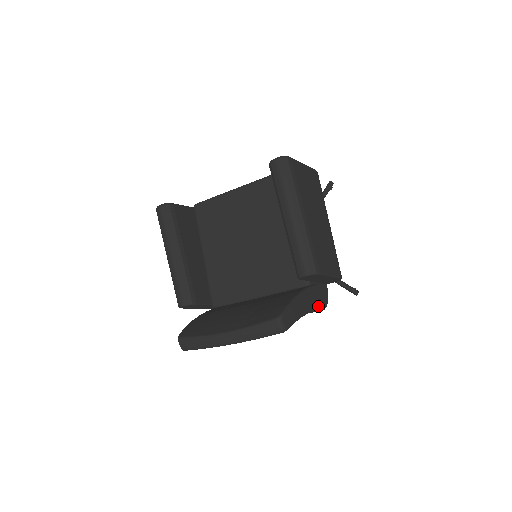
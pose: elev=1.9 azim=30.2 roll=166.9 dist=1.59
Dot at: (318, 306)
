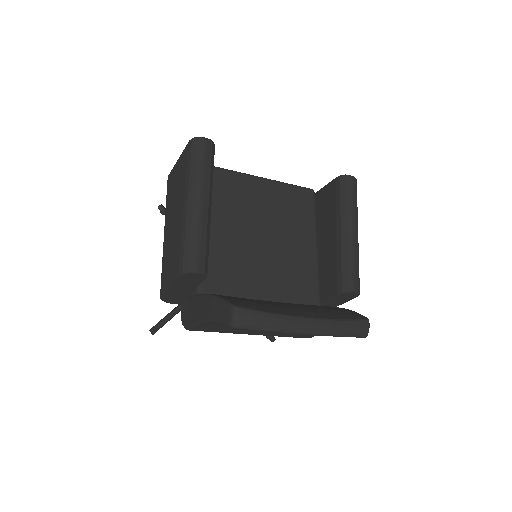
Dot at: occluded
